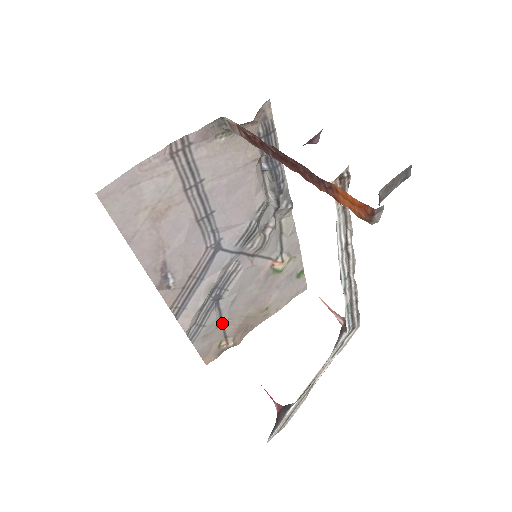
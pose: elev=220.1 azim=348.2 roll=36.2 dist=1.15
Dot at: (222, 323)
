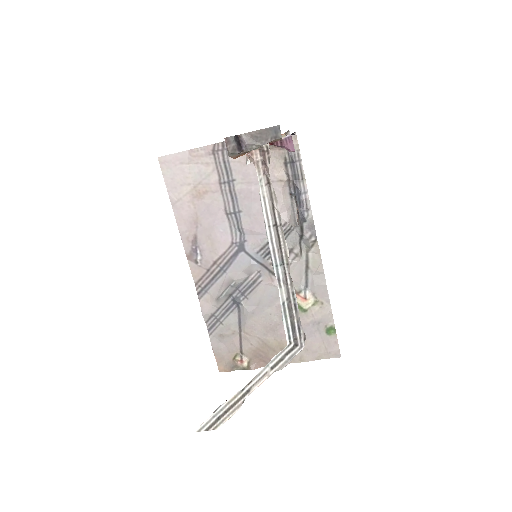
Dot at: (240, 334)
